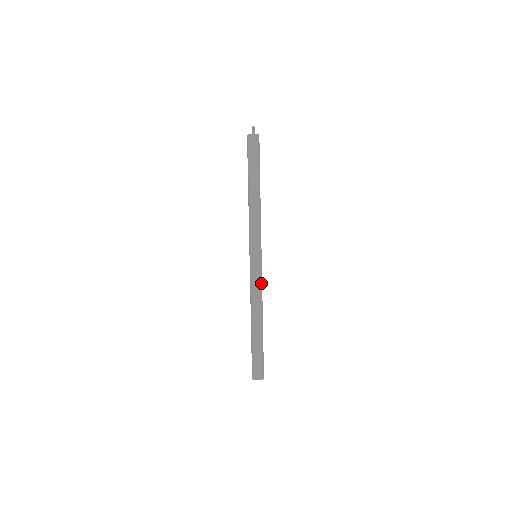
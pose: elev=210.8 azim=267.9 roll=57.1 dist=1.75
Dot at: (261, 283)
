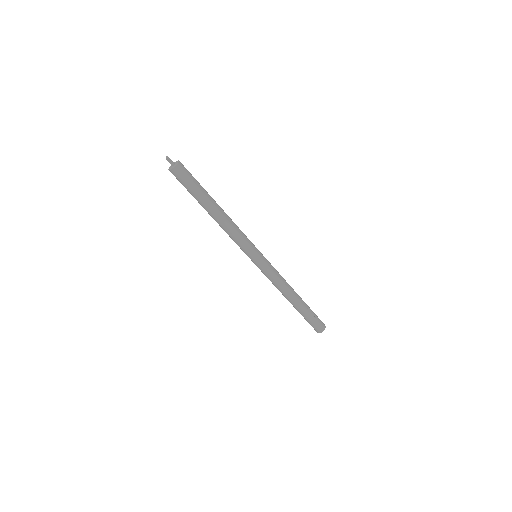
Dot at: (274, 275)
